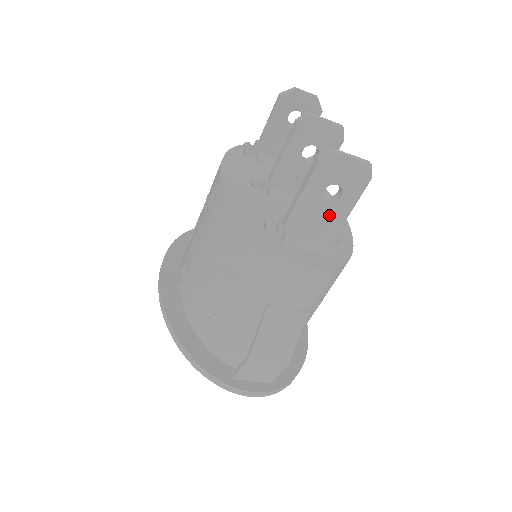
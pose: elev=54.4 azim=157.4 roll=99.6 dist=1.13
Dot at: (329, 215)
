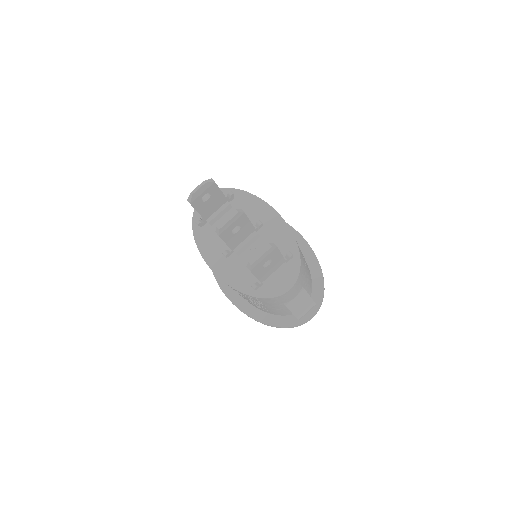
Dot at: (274, 264)
